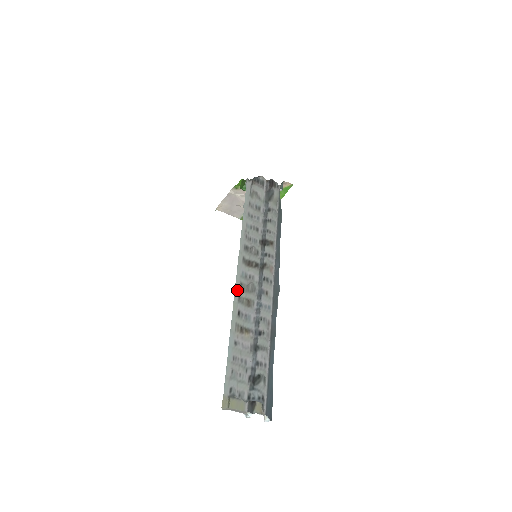
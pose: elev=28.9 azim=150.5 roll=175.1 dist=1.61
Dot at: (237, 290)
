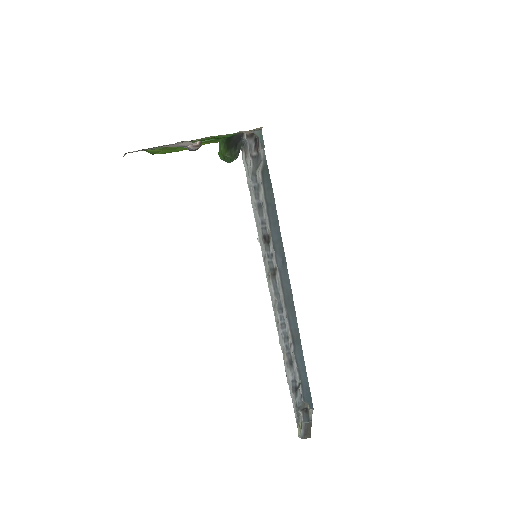
Dot at: (276, 324)
